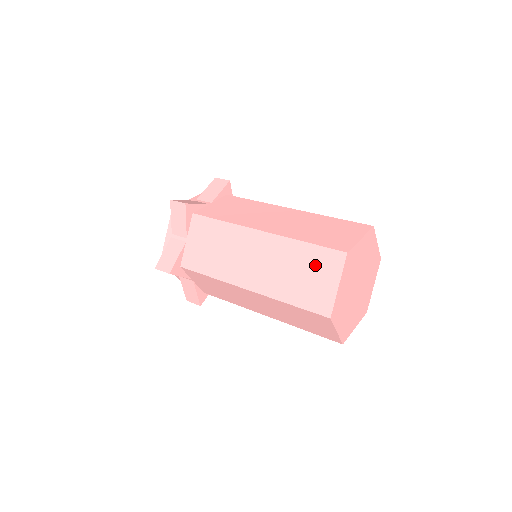
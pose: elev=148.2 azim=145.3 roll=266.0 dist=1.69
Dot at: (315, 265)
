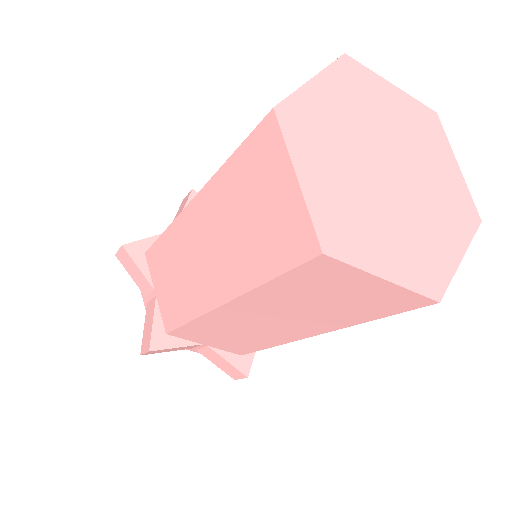
Dot at: (319, 288)
